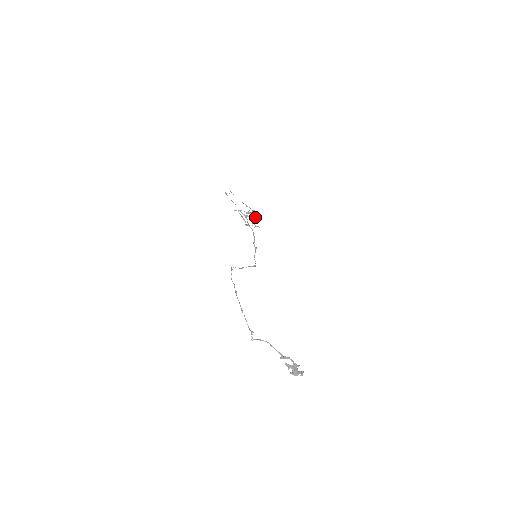
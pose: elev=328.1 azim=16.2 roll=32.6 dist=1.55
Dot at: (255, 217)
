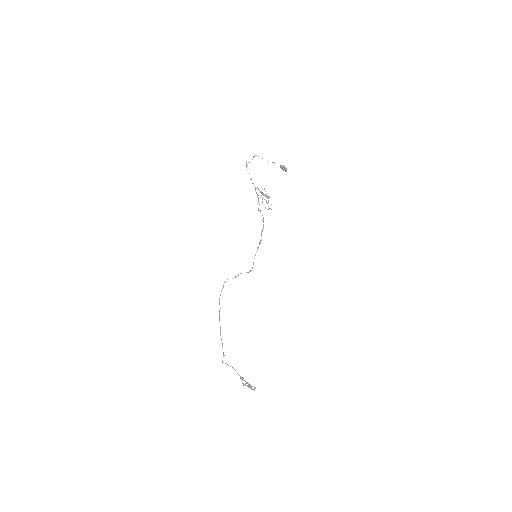
Dot at: occluded
